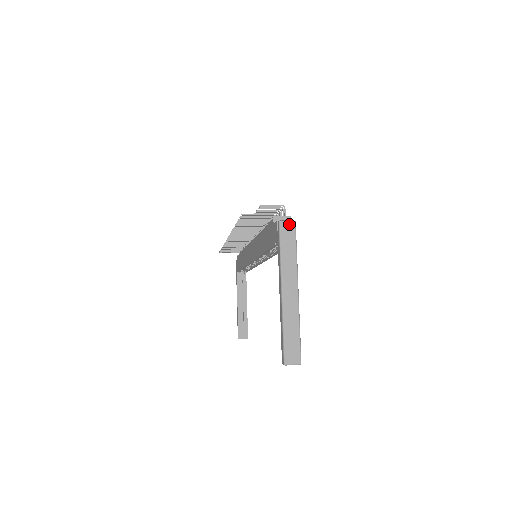
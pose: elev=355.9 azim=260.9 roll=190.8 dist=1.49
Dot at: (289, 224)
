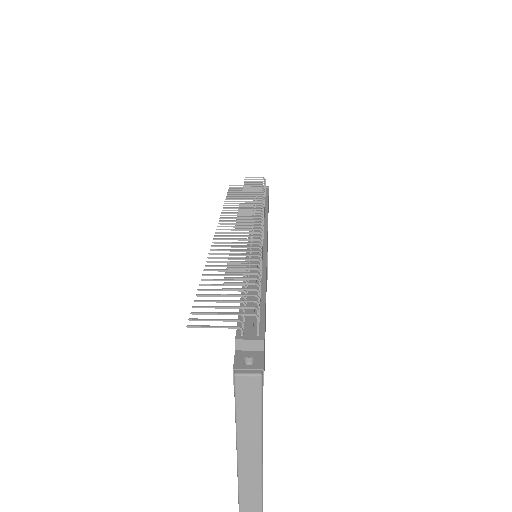
Dot at: (250, 379)
